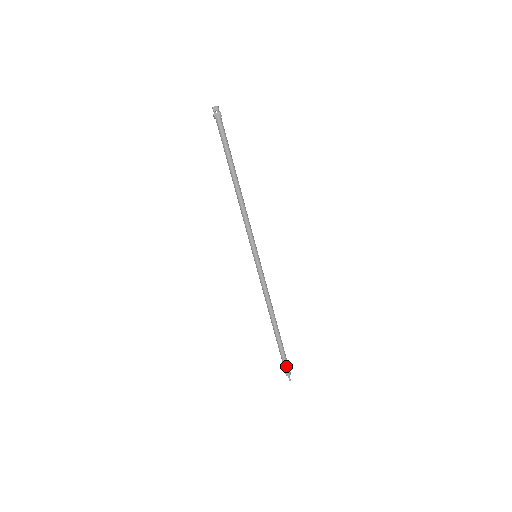
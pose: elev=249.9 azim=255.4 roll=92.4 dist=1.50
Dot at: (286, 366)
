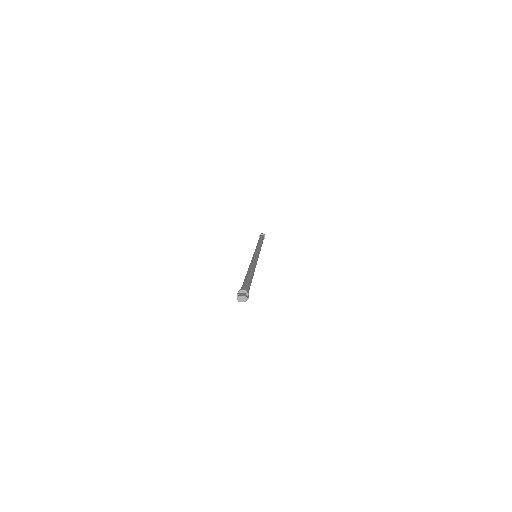
Dot at: occluded
